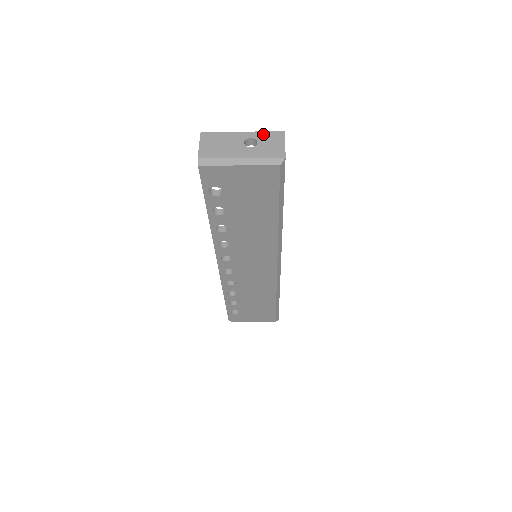
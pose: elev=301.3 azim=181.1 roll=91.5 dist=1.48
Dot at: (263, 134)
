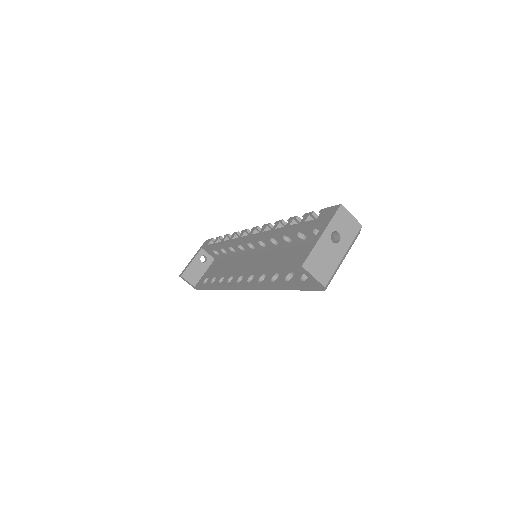
Dot at: (334, 222)
